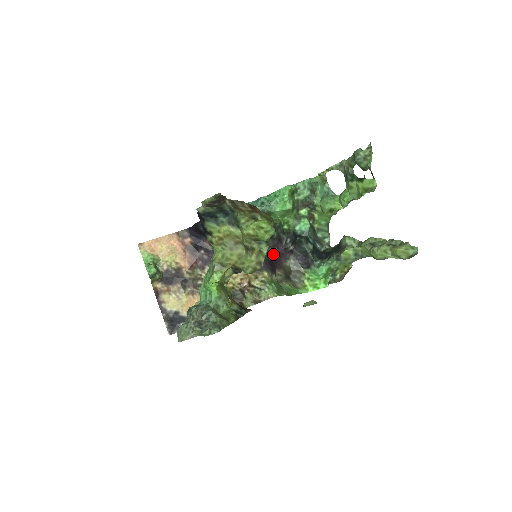
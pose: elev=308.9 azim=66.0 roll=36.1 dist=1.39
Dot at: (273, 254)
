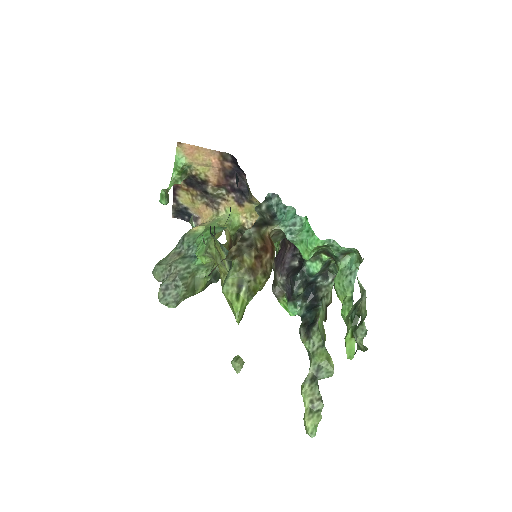
Dot at: (286, 243)
